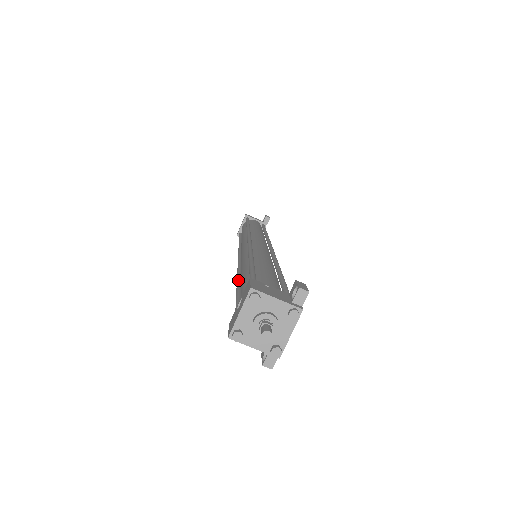
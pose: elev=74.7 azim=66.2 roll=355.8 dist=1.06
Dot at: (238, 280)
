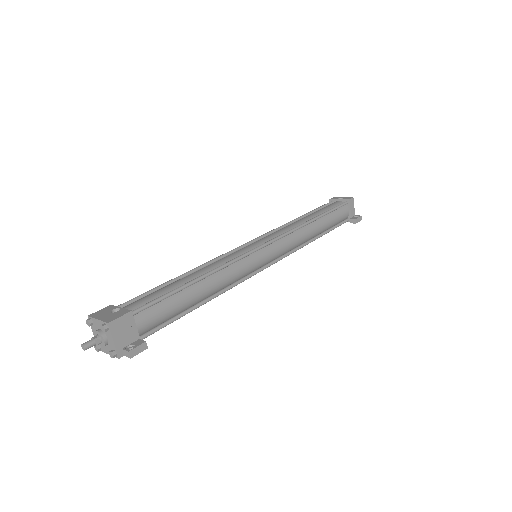
Dot at: (194, 270)
